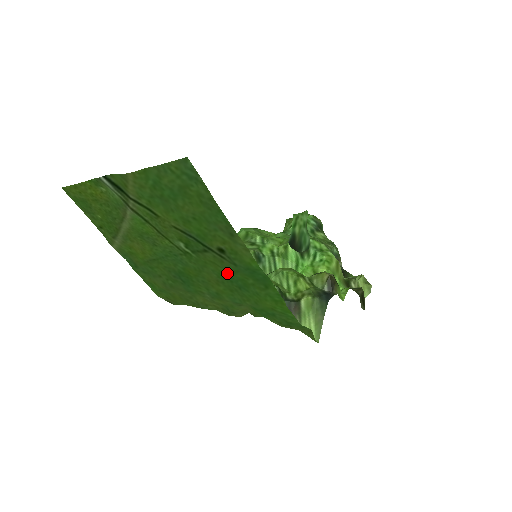
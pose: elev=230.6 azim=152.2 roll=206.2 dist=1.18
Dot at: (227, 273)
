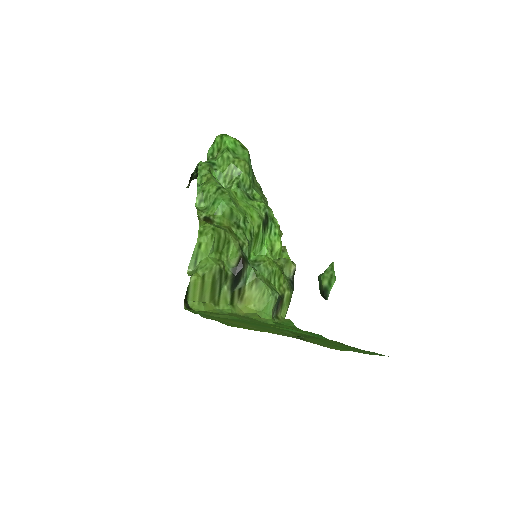
Dot at: occluded
